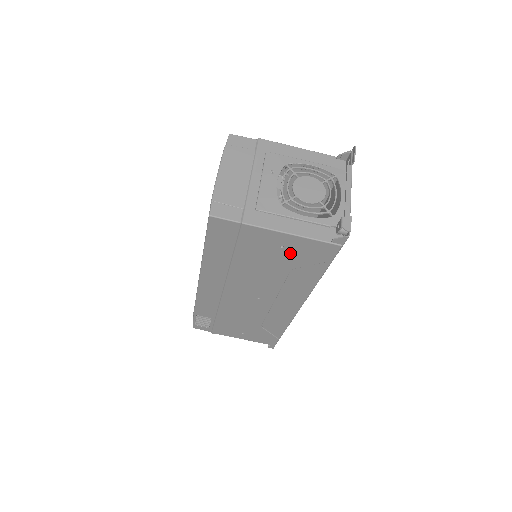
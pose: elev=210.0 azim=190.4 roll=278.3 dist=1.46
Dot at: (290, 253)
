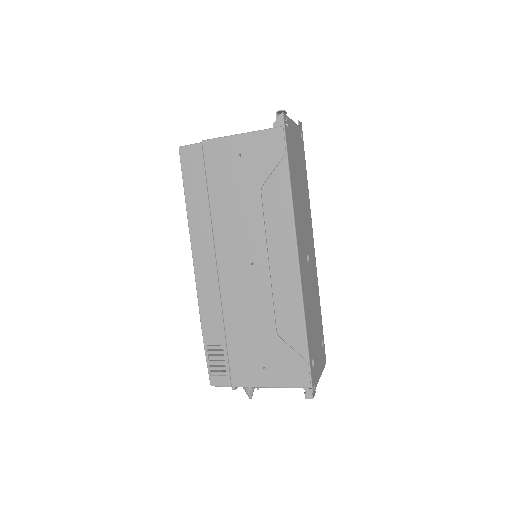
Dot at: (249, 162)
